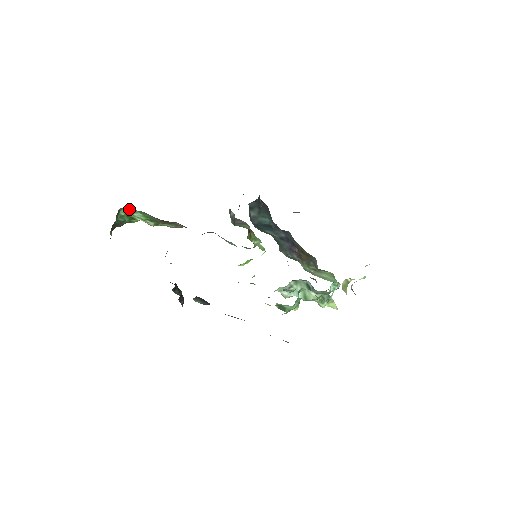
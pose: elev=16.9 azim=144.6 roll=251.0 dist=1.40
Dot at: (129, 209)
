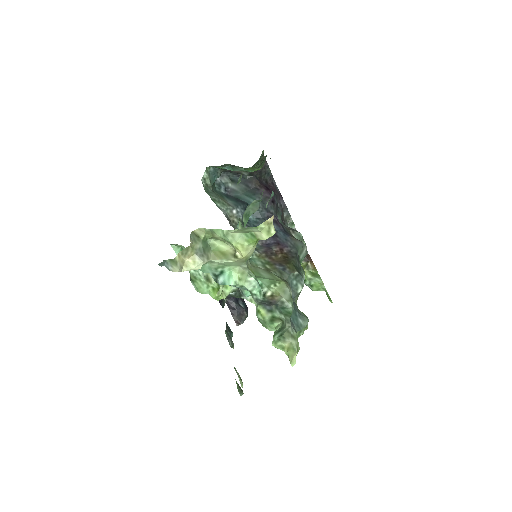
Dot at: occluded
